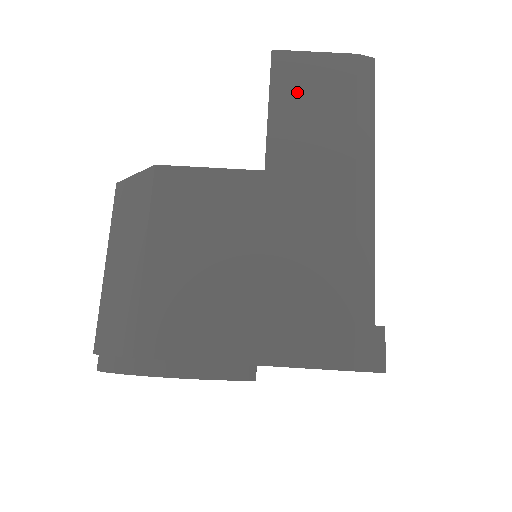
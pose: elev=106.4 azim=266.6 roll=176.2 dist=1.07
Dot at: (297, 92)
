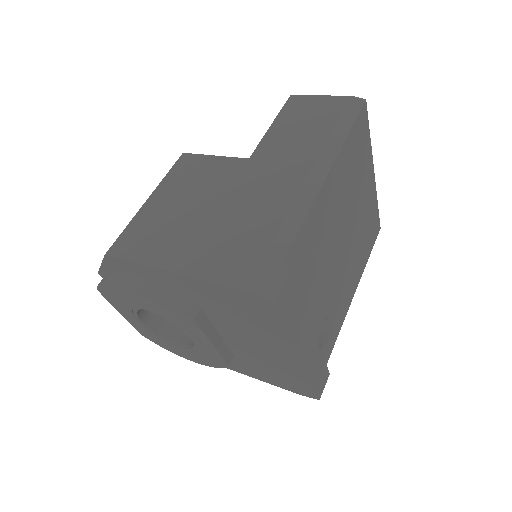
Dot at: (295, 117)
